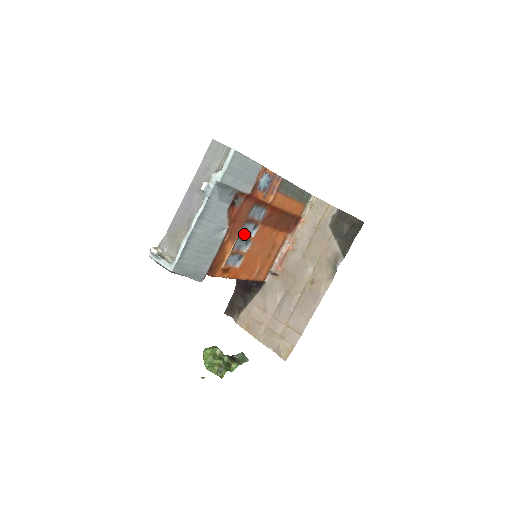
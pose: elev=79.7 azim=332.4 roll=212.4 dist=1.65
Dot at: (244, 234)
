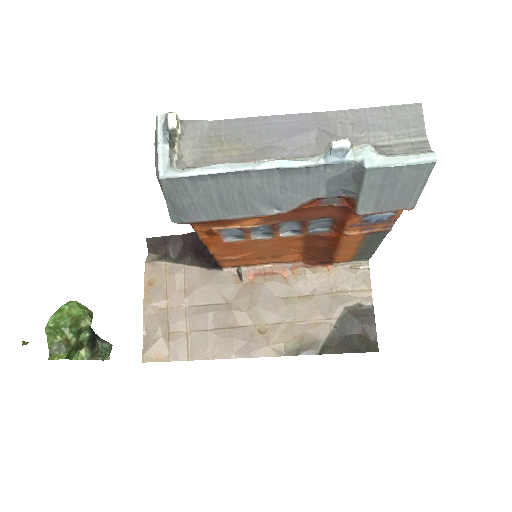
Dot at: (279, 226)
